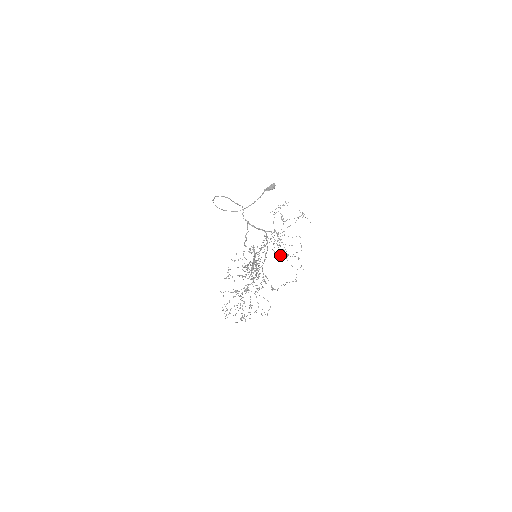
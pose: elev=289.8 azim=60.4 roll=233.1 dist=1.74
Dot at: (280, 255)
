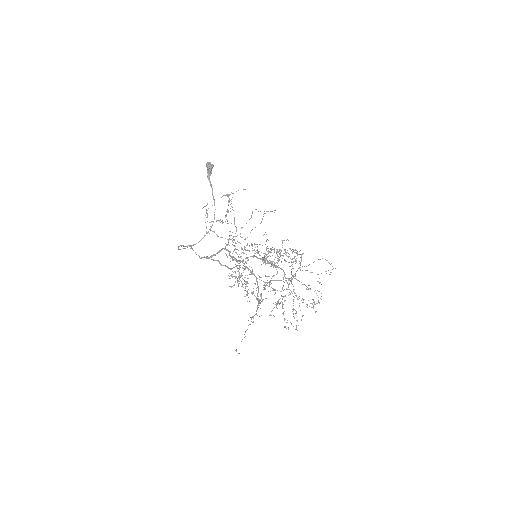
Dot at: occluded
